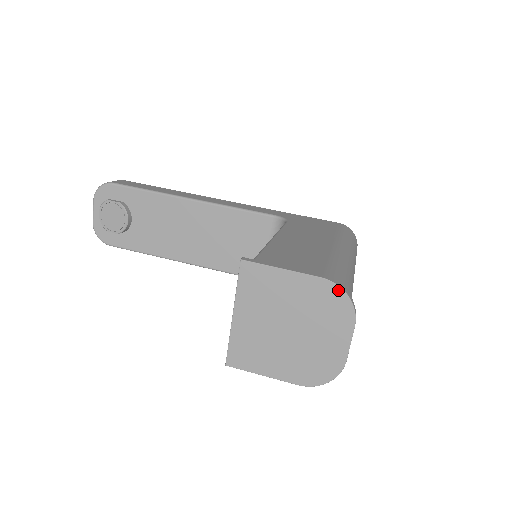
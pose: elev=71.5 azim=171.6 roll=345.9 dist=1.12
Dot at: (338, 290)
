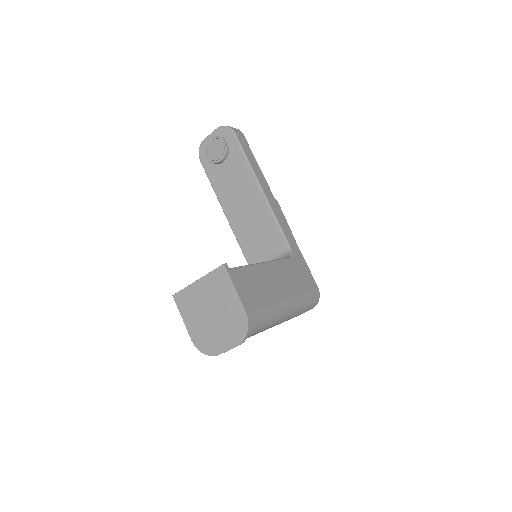
Dot at: (246, 325)
